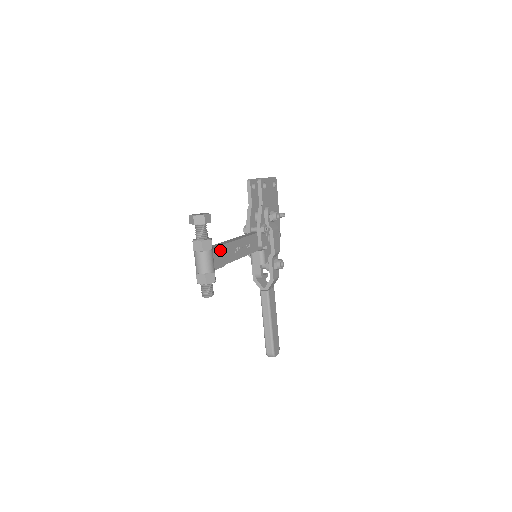
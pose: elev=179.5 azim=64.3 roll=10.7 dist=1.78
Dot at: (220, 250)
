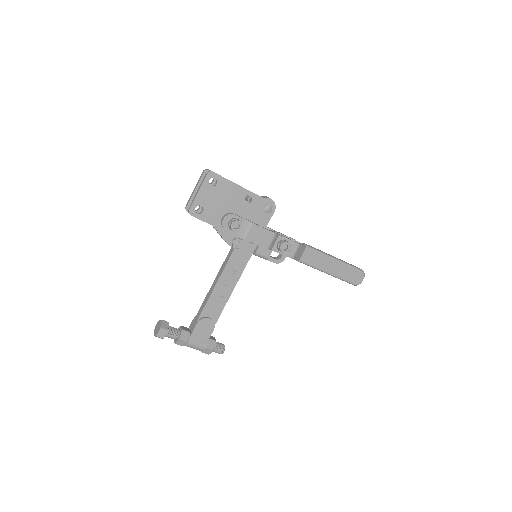
Dot at: (199, 326)
